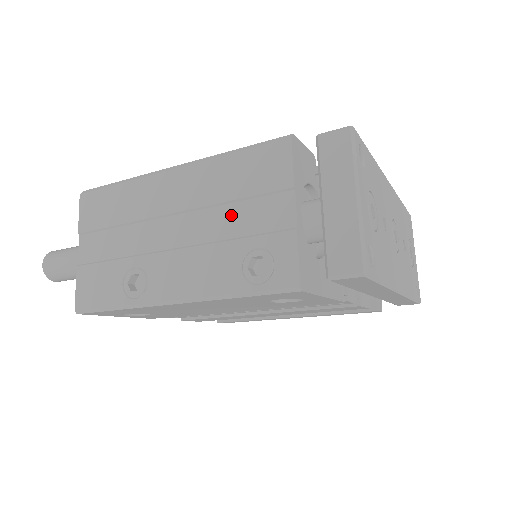
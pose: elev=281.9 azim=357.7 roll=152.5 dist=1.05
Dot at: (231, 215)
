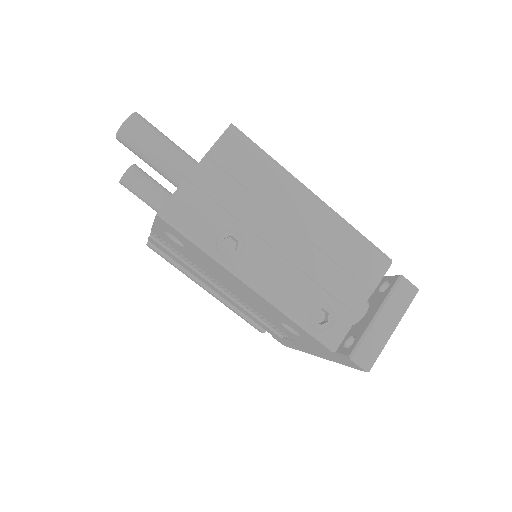
Dot at: (328, 269)
